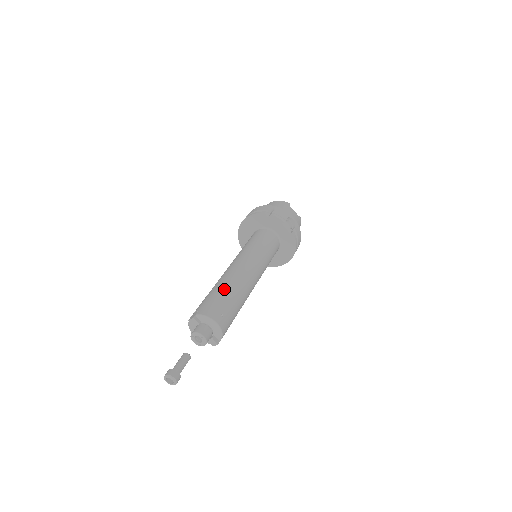
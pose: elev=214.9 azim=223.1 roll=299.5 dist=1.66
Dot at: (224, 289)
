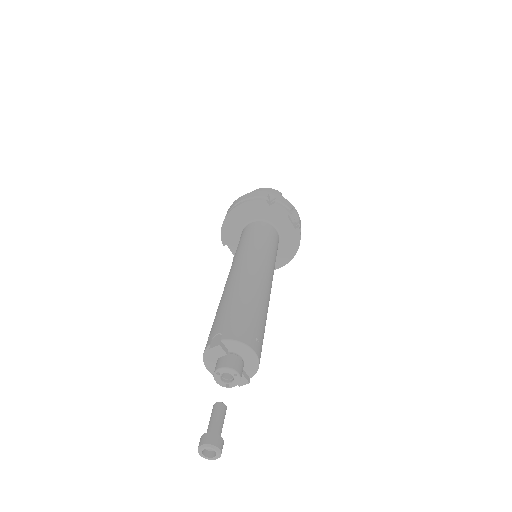
Dot at: (247, 300)
